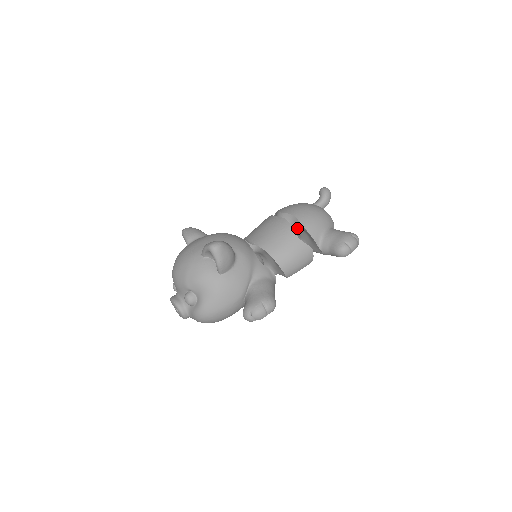
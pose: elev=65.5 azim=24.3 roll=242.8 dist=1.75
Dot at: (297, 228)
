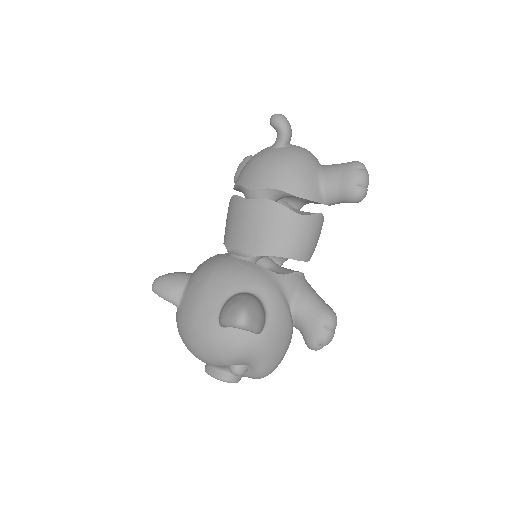
Dot at: occluded
